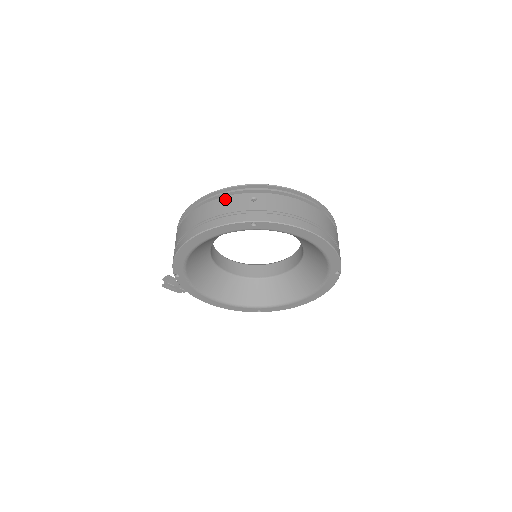
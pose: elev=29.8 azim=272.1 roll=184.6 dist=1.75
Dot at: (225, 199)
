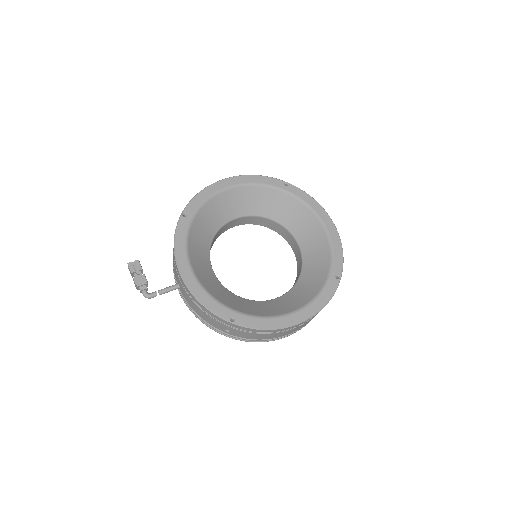
Dot at: occluded
